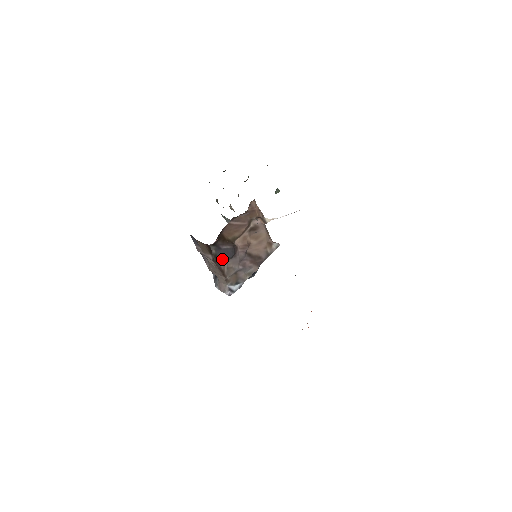
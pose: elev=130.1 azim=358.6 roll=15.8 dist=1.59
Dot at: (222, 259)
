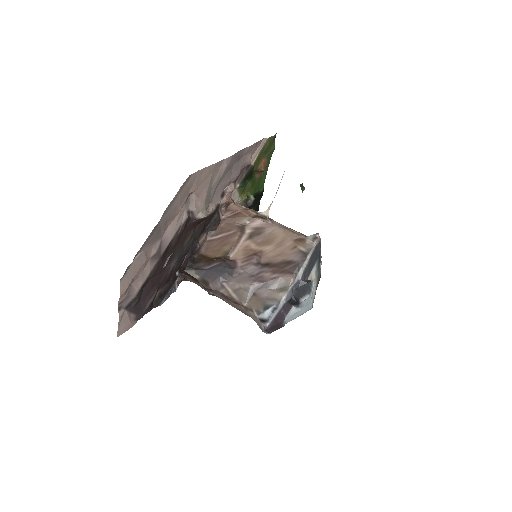
Dot at: (215, 282)
